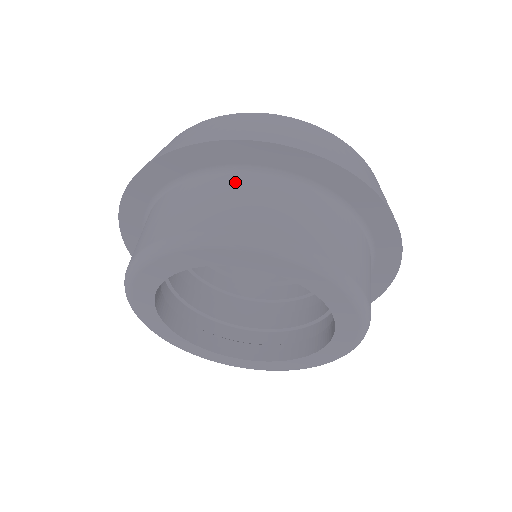
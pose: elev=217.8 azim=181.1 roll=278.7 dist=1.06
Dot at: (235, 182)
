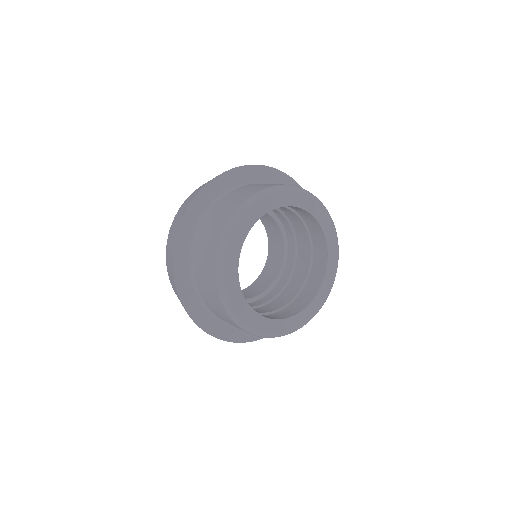
Dot at: occluded
